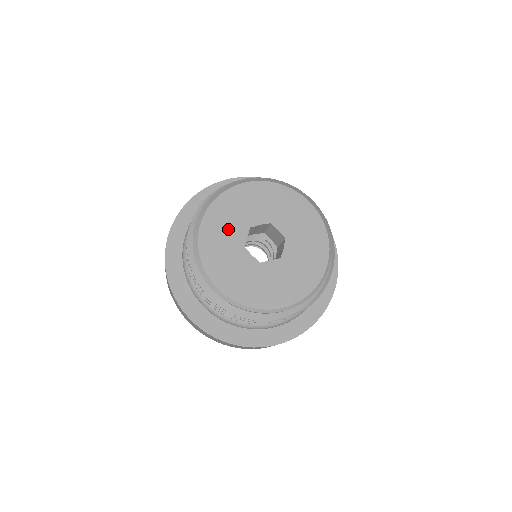
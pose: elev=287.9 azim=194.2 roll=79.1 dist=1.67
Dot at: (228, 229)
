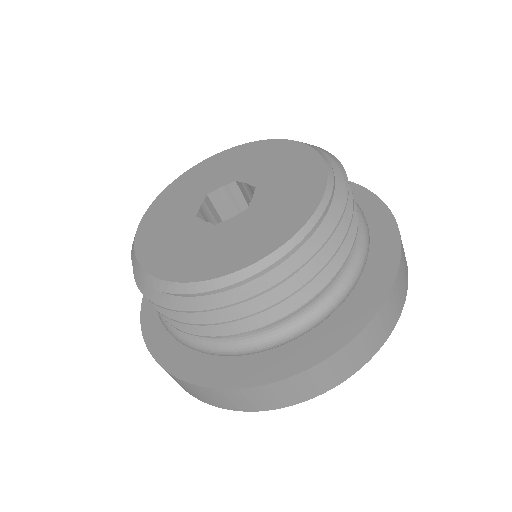
Dot at: (179, 242)
